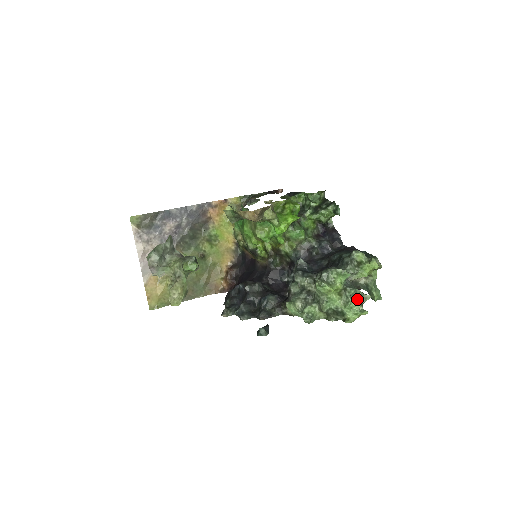
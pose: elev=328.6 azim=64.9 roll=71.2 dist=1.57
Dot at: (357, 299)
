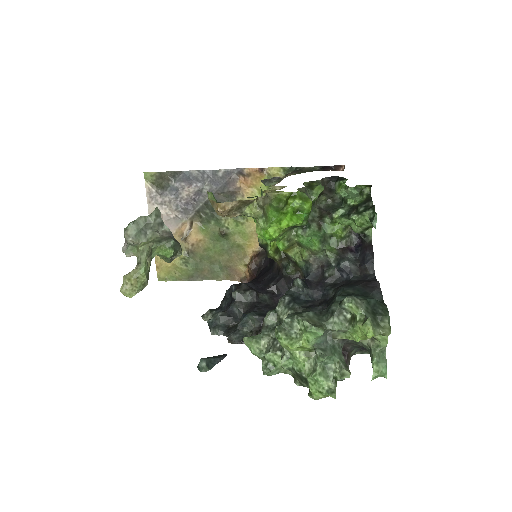
Dot at: (331, 370)
